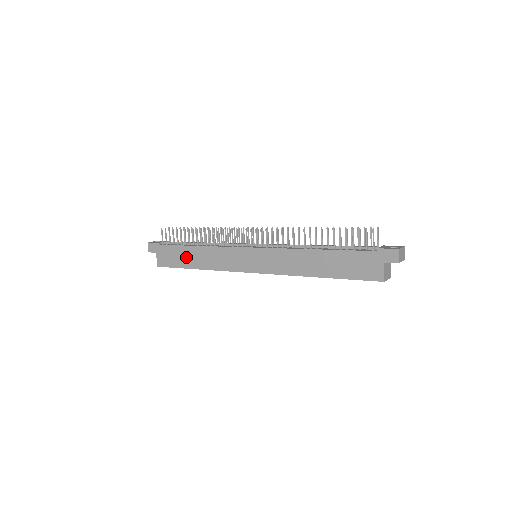
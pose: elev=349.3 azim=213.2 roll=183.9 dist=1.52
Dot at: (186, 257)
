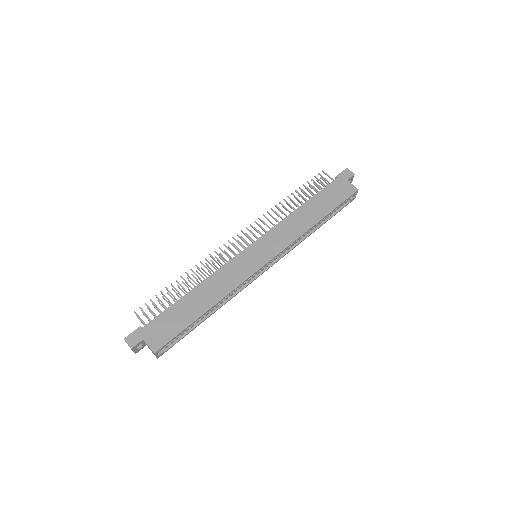
Dot at: (188, 309)
